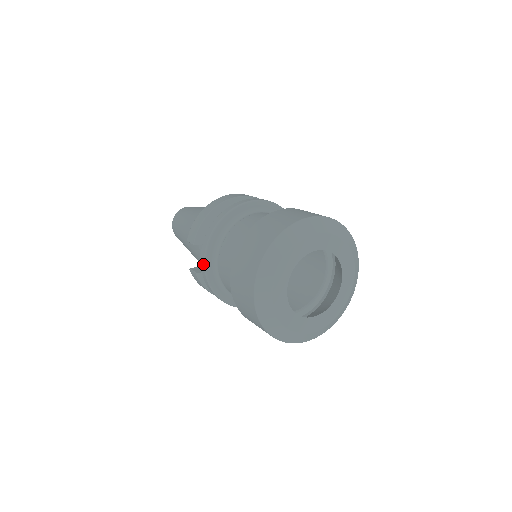
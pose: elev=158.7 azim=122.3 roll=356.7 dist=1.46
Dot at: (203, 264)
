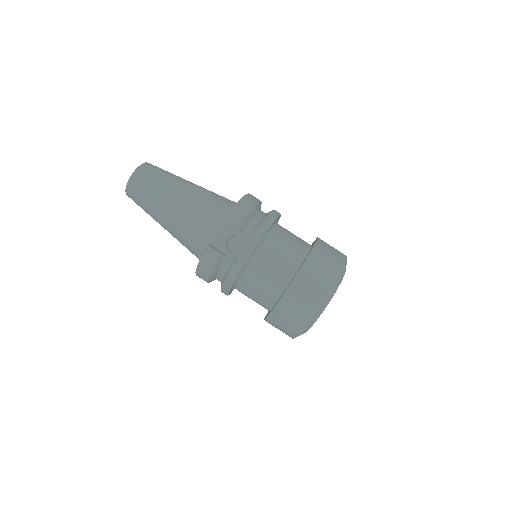
Dot at: (250, 253)
